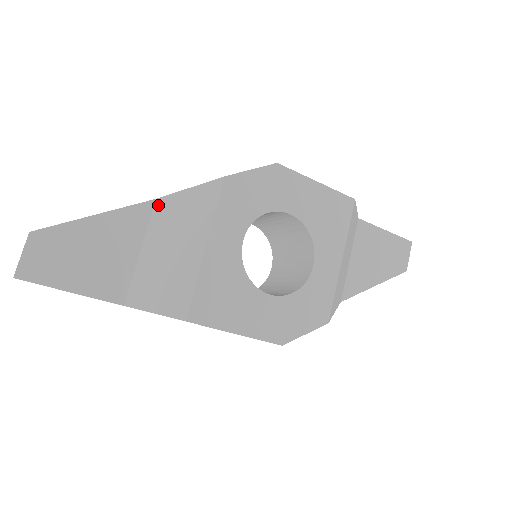
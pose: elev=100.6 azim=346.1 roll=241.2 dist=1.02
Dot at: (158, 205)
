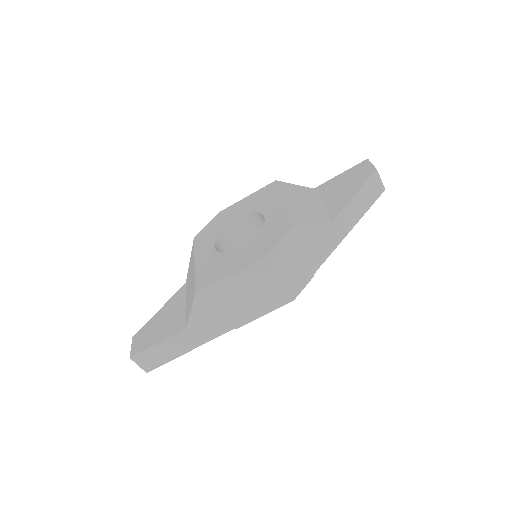
Dot at: (186, 283)
